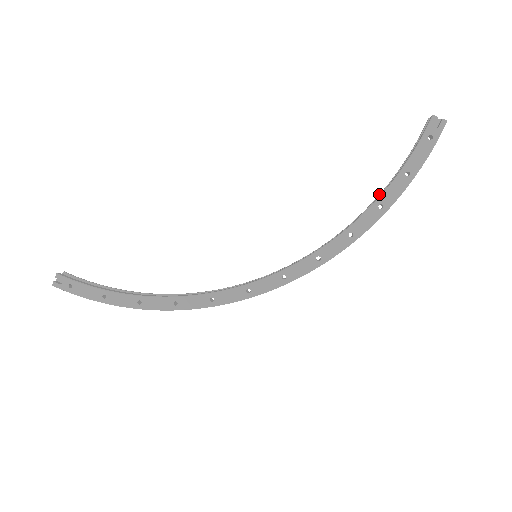
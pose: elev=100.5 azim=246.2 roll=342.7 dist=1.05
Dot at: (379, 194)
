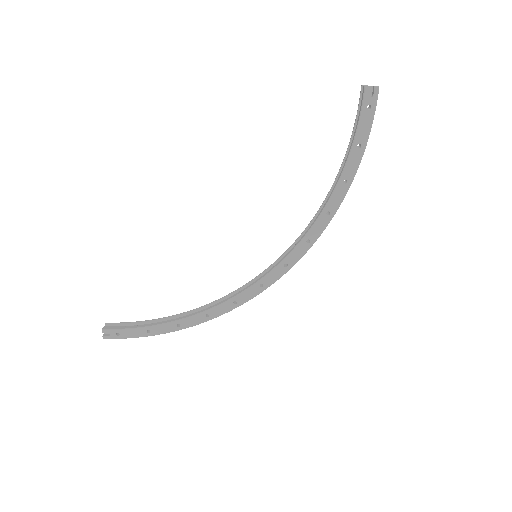
Dot at: (340, 168)
